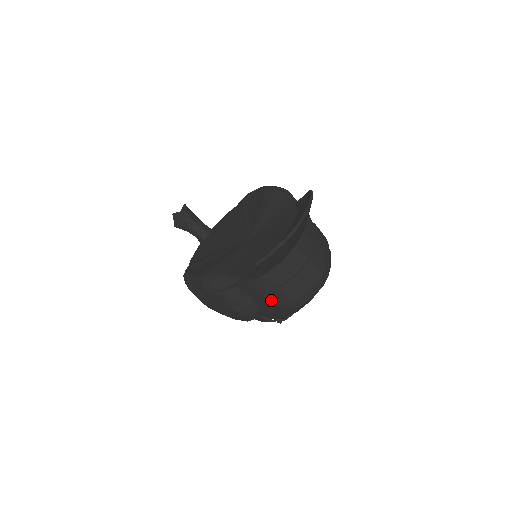
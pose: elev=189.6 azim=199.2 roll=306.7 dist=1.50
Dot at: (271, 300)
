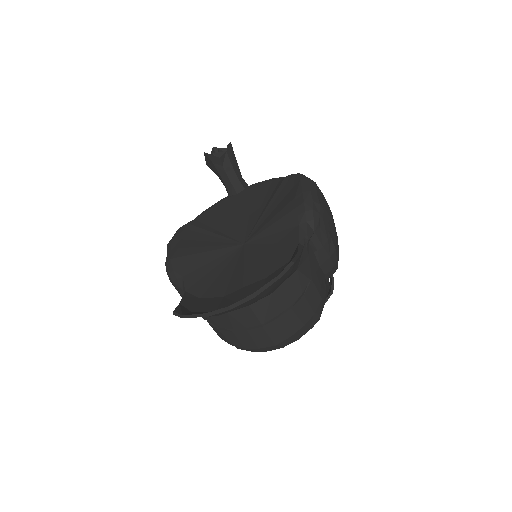
Dot at: occluded
